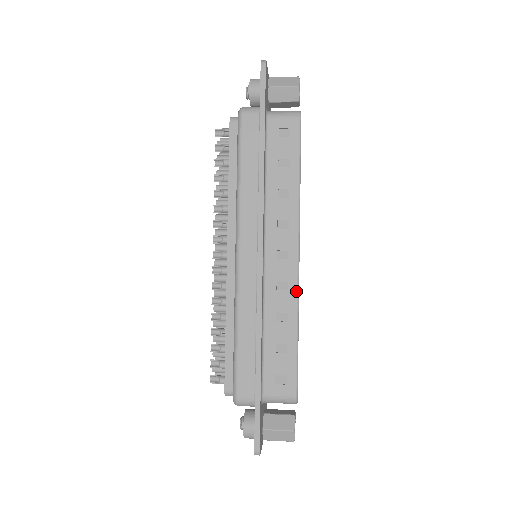
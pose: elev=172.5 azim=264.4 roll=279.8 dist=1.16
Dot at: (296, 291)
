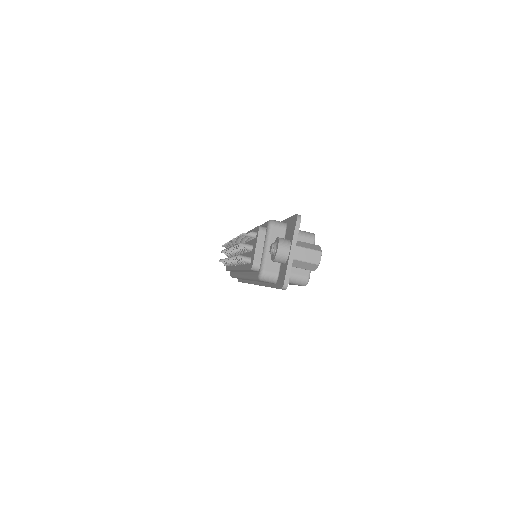
Dot at: occluded
